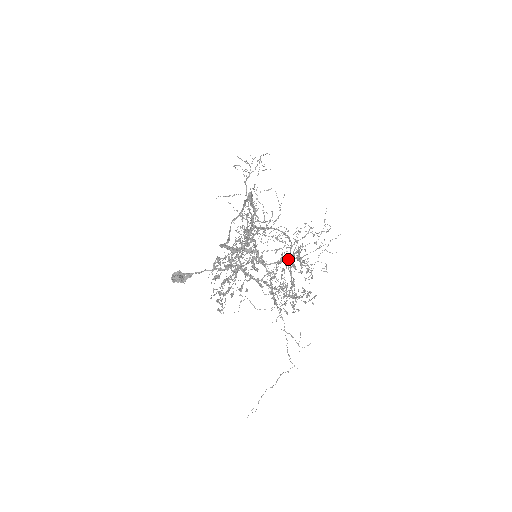
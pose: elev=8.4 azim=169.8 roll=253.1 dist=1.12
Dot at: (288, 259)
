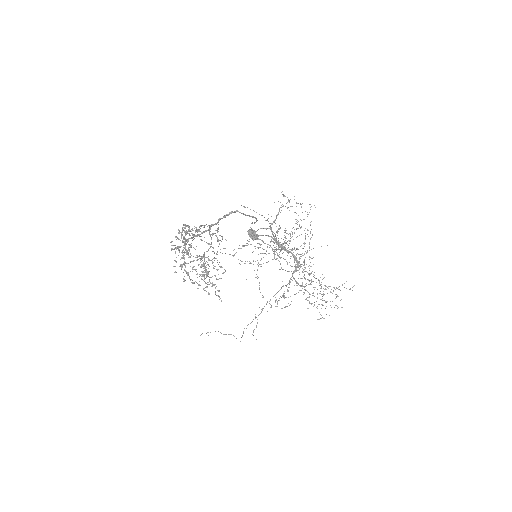
Dot at: (301, 286)
